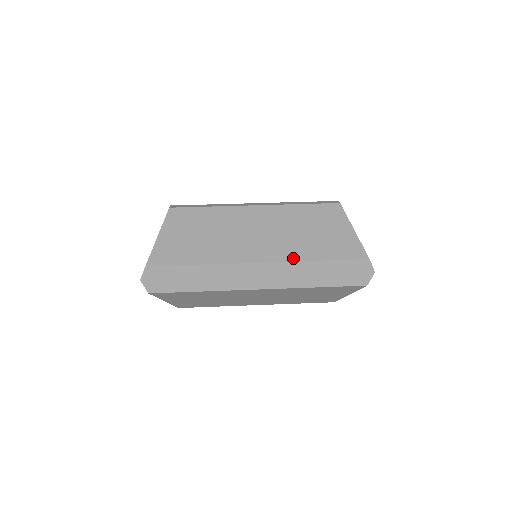
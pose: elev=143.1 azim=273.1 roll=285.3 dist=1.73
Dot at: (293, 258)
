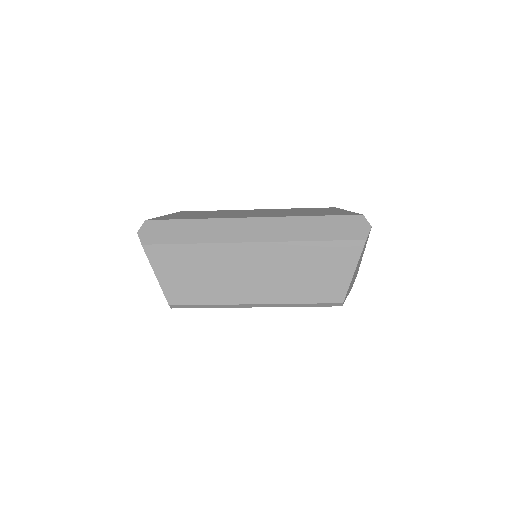
Dot at: (286, 216)
